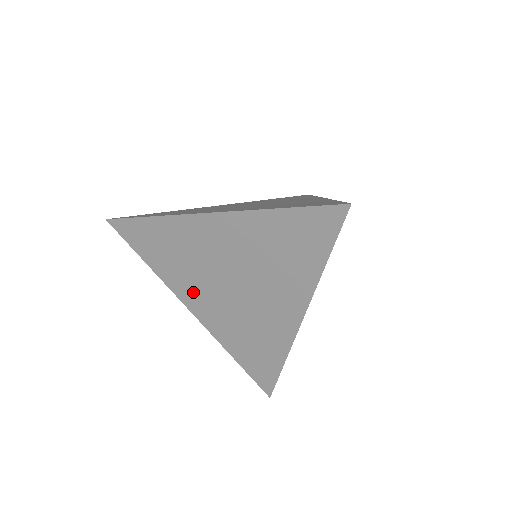
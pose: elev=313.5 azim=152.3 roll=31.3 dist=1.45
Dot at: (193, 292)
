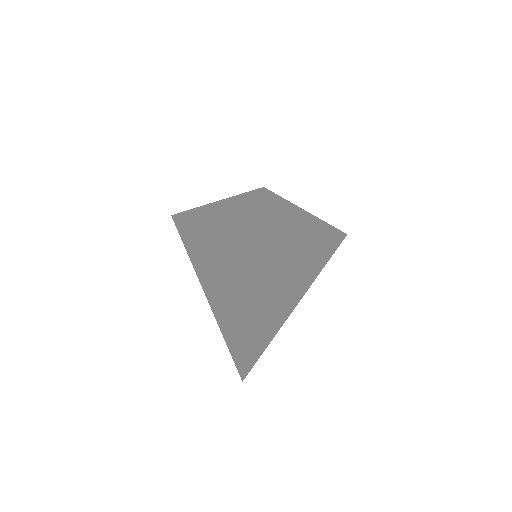
Dot at: (204, 273)
